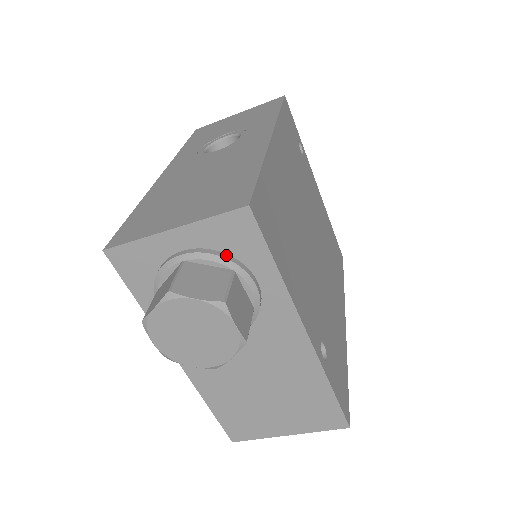
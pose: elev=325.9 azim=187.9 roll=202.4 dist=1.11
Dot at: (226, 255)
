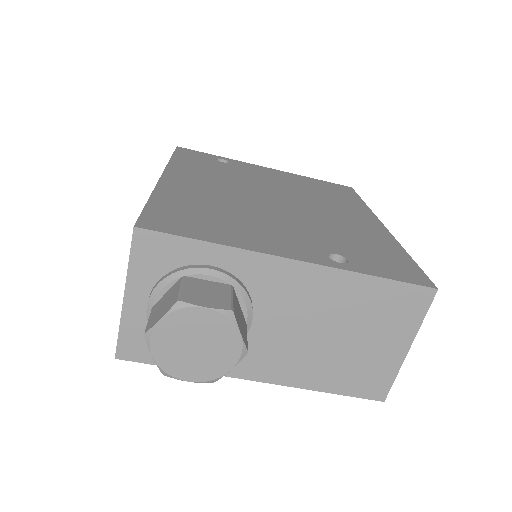
Dot at: (169, 273)
